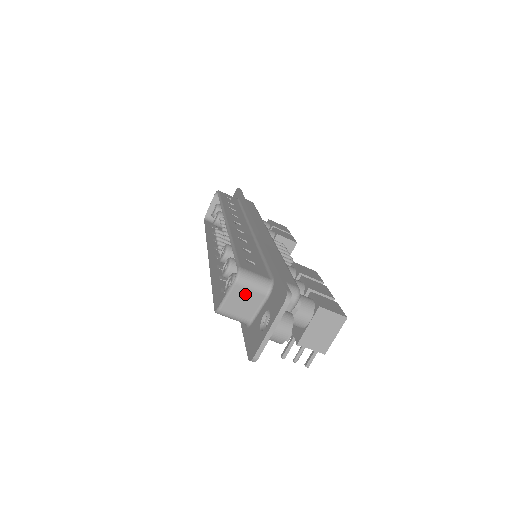
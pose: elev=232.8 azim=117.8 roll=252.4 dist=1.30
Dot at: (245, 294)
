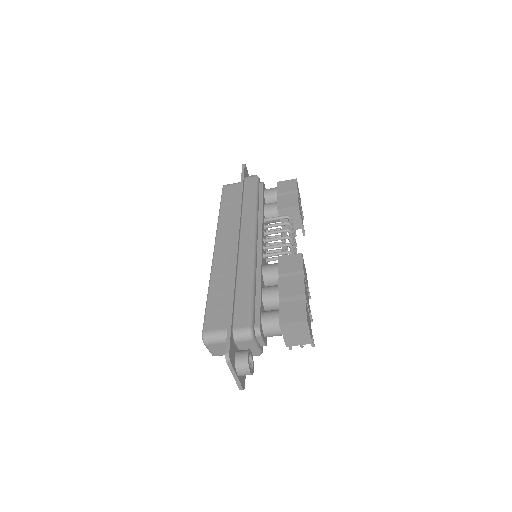
Dot at: (217, 346)
